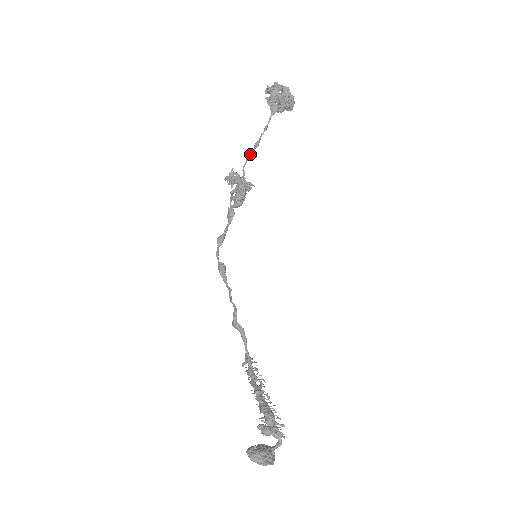
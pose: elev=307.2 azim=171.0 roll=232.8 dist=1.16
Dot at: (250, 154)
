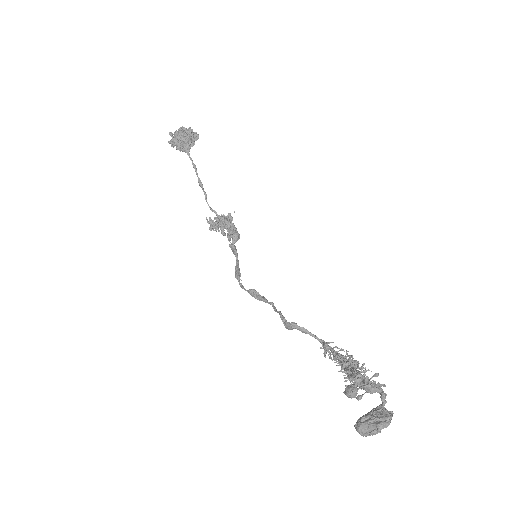
Dot at: occluded
